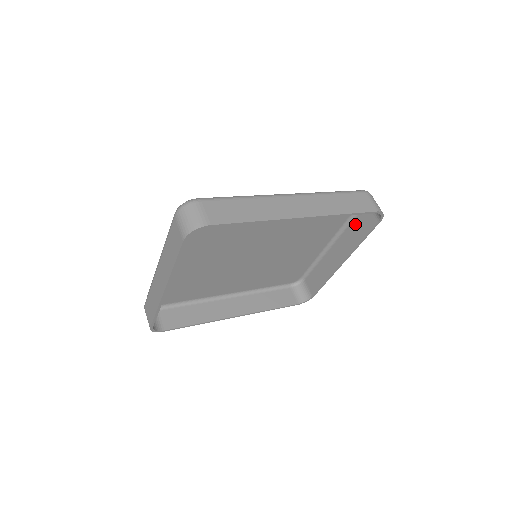
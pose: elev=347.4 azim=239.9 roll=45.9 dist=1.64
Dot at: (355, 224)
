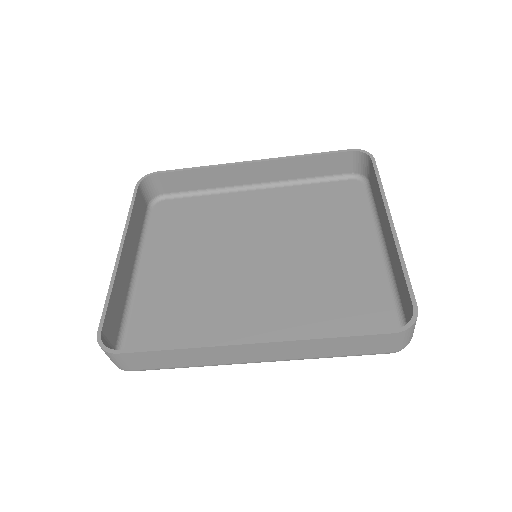
Dot at: (375, 199)
